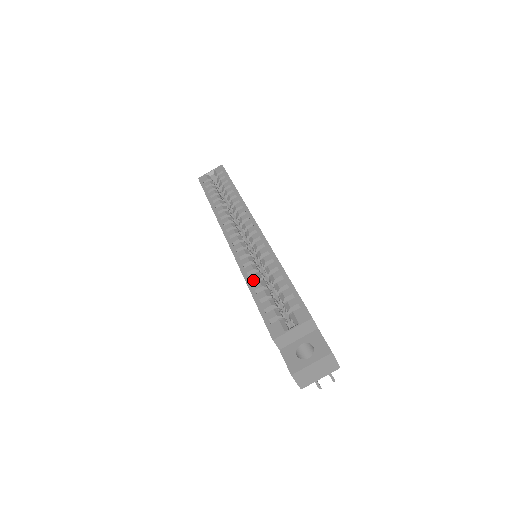
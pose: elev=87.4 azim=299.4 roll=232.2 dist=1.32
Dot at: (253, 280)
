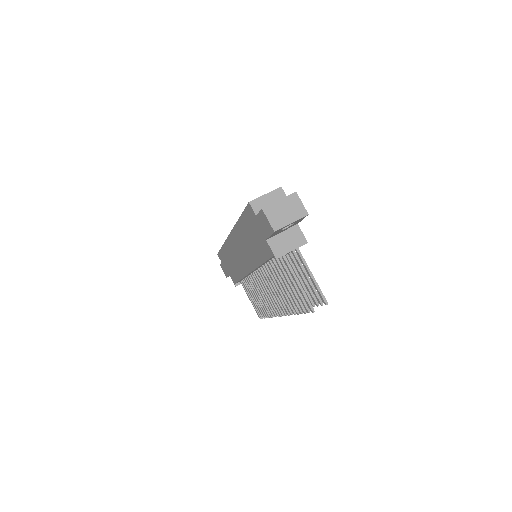
Dot at: occluded
